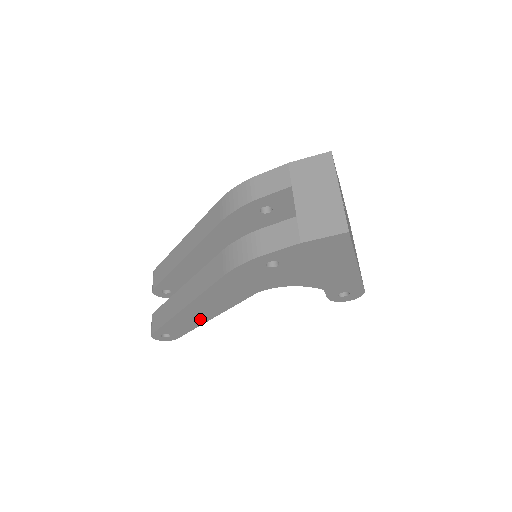
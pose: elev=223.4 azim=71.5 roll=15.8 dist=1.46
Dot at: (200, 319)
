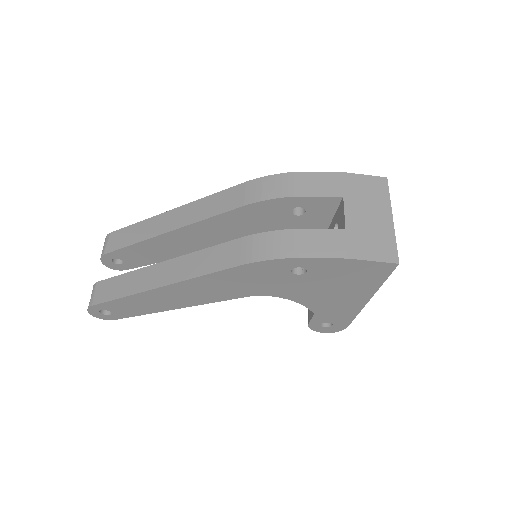
Dot at: (163, 305)
